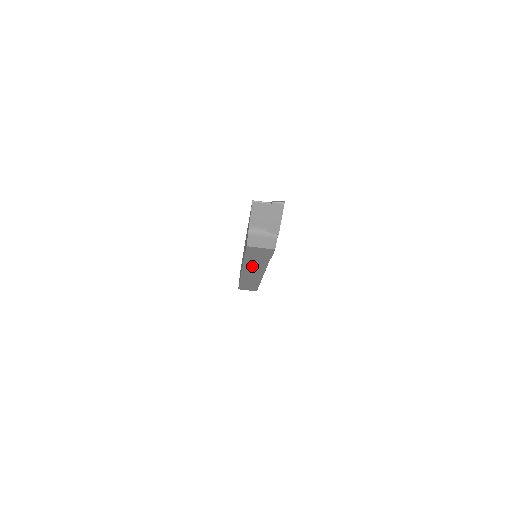
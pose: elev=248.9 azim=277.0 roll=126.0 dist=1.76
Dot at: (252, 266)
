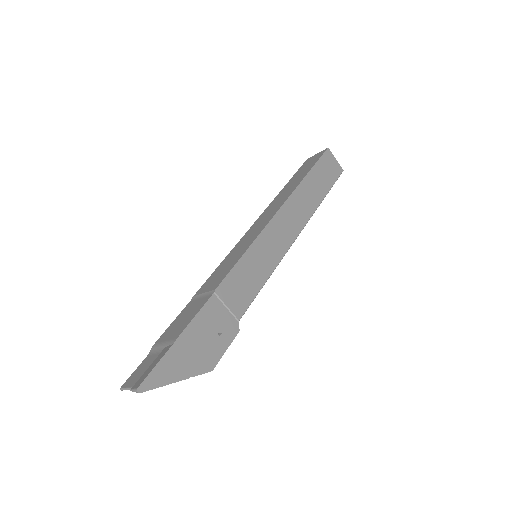
Dot at: occluded
